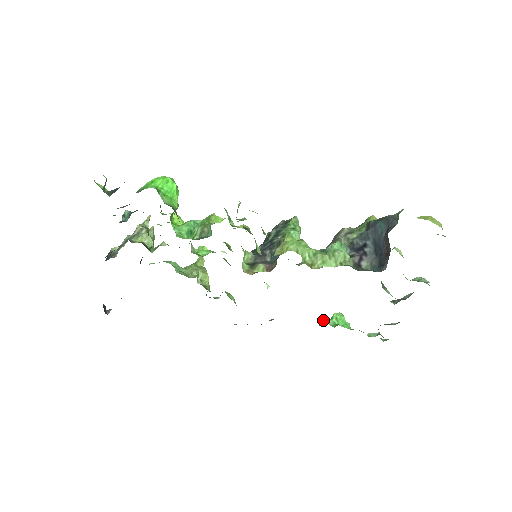
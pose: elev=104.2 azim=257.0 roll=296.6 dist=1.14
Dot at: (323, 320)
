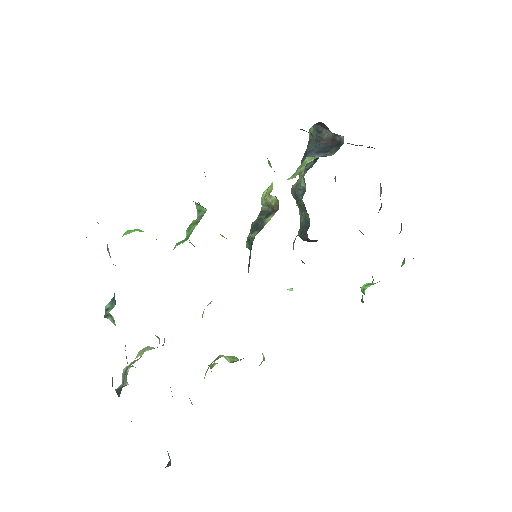
Dot at: occluded
